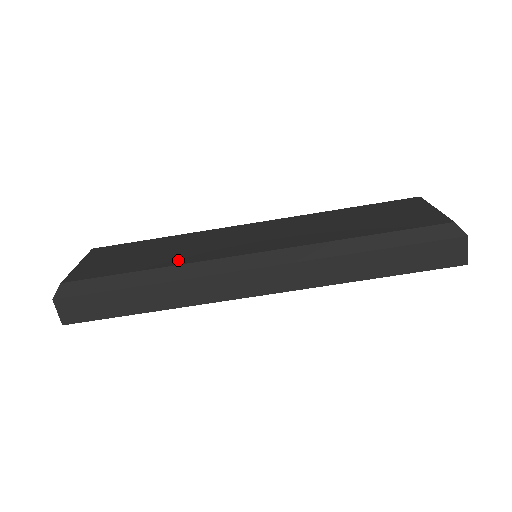
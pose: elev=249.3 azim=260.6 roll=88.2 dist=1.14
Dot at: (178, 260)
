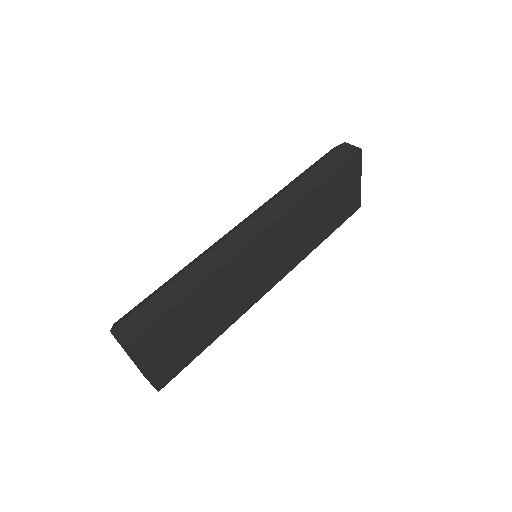
Dot at: occluded
